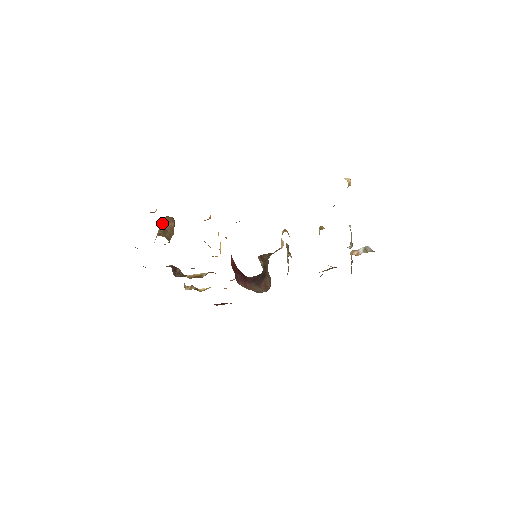
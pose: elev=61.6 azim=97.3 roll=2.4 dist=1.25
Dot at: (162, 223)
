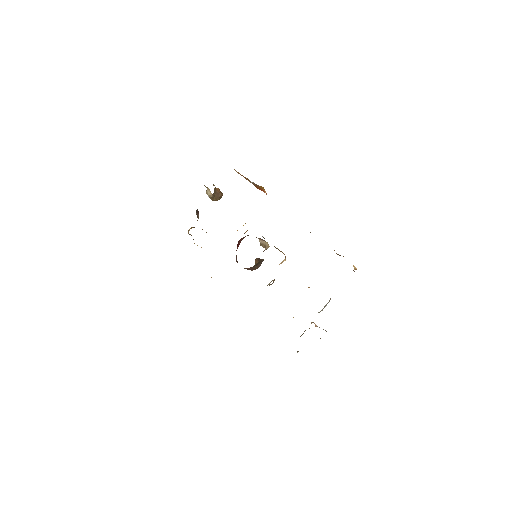
Dot at: occluded
